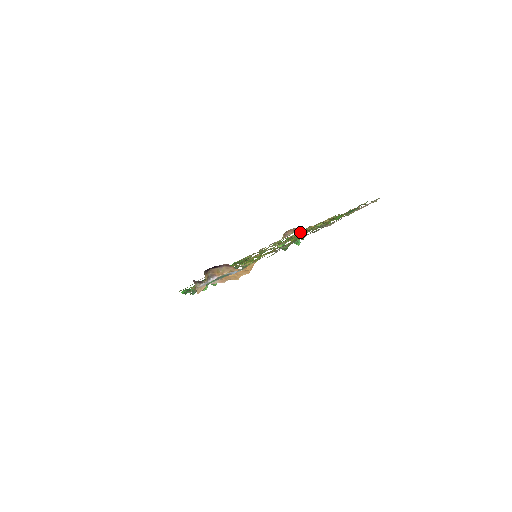
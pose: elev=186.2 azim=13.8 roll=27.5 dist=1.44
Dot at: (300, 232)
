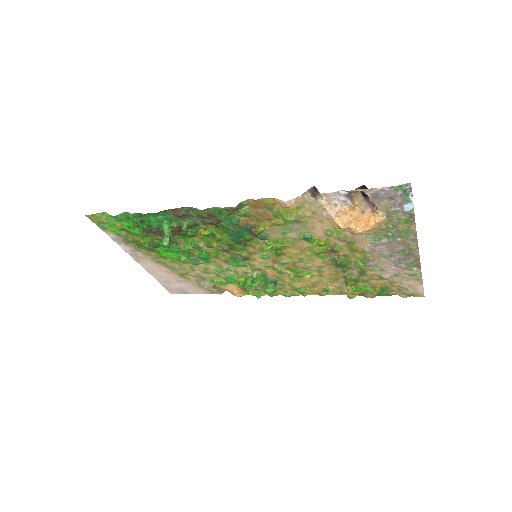
Dot at: occluded
